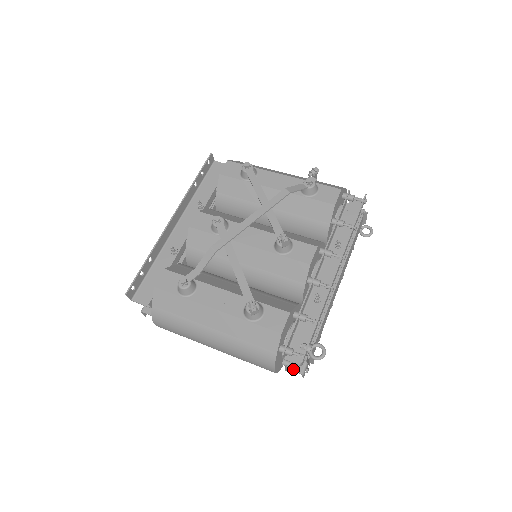
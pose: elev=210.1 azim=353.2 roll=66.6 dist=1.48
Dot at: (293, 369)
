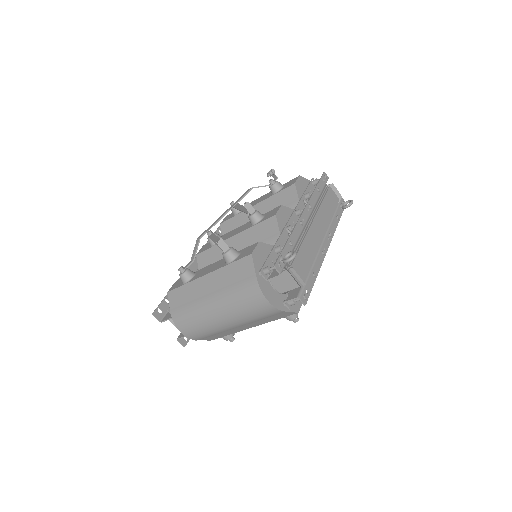
Dot at: (290, 299)
